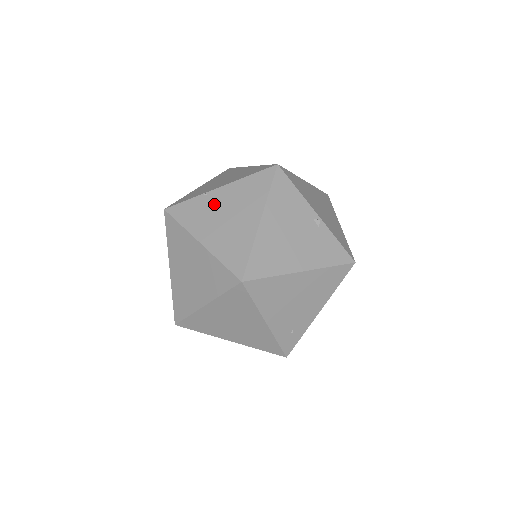
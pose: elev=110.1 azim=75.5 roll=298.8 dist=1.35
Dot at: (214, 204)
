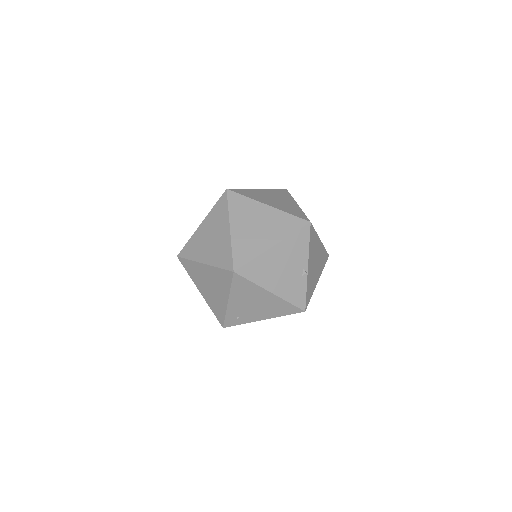
Dot at: (257, 213)
